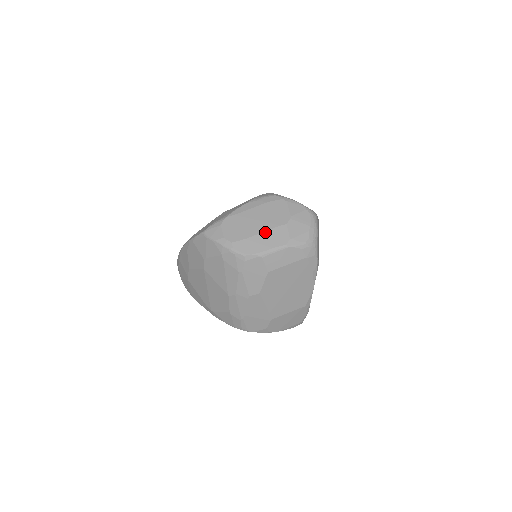
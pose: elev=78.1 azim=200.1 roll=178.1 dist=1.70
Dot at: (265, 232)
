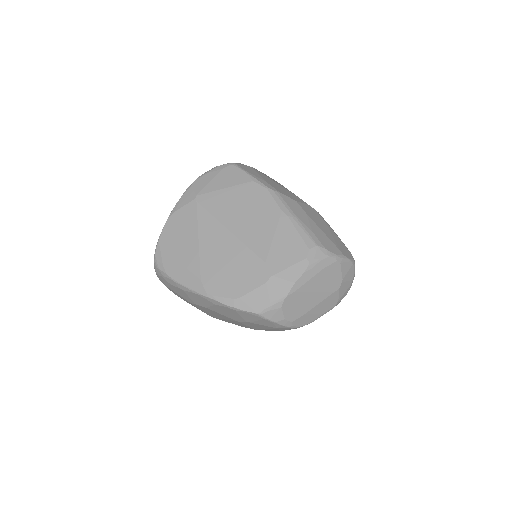
Dot at: (321, 303)
